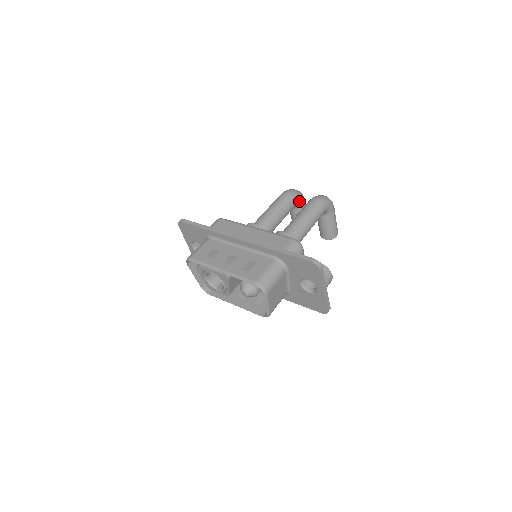
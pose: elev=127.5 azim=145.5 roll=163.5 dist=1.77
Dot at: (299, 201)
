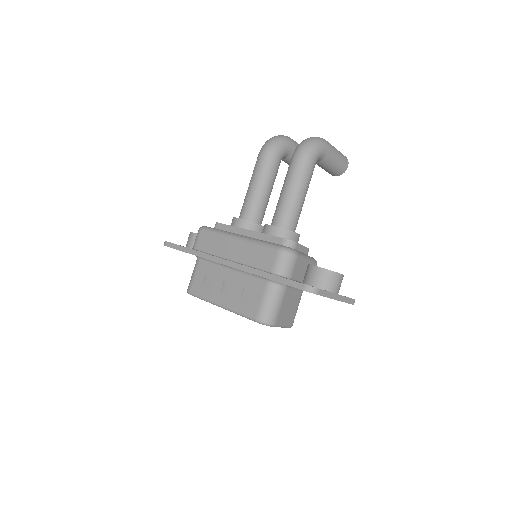
Dot at: (283, 152)
